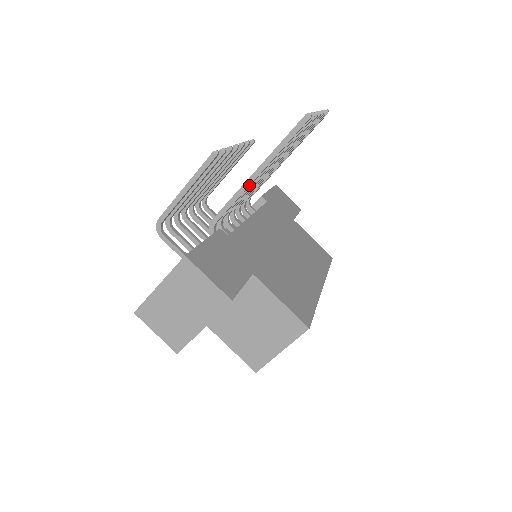
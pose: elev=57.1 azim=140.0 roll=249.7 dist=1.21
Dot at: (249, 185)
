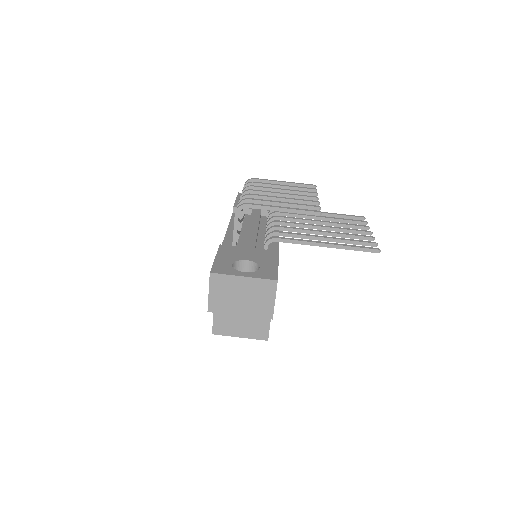
Dot at: occluded
